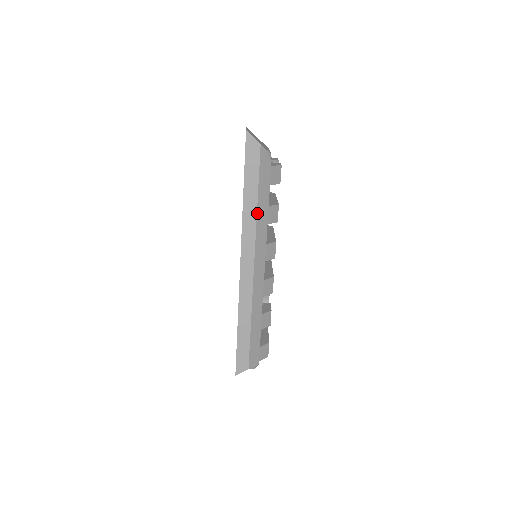
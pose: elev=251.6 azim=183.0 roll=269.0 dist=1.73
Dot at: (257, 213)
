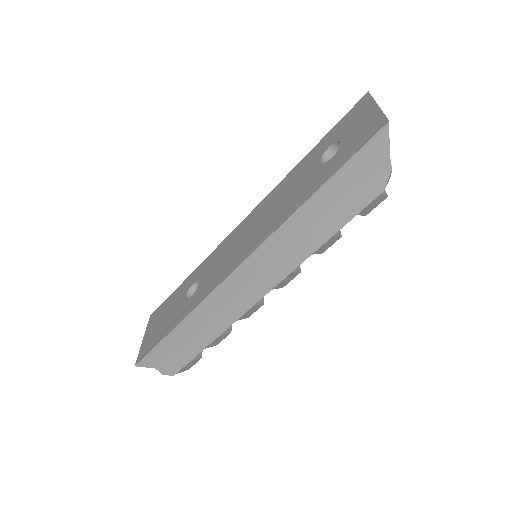
Dot at: (308, 228)
